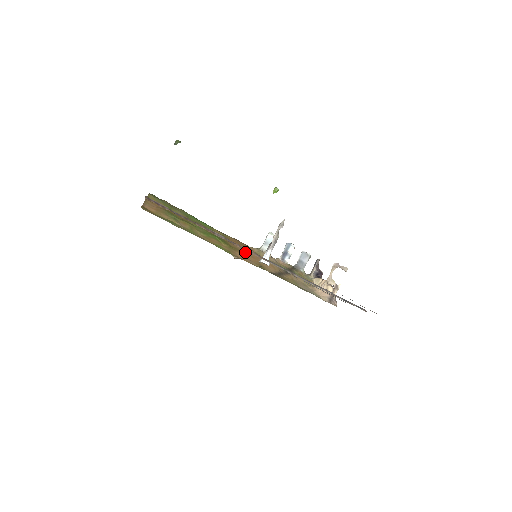
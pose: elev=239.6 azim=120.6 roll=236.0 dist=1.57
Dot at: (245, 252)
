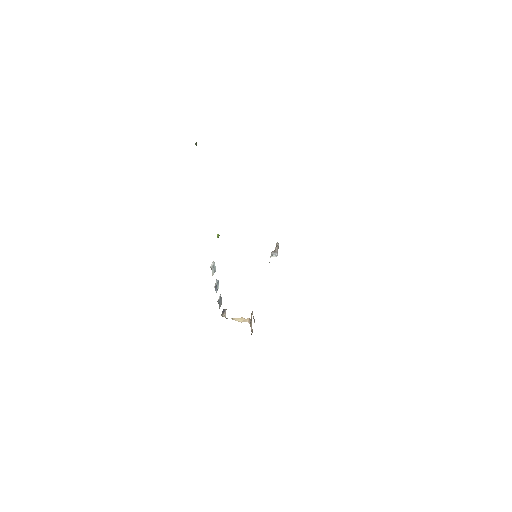
Dot at: occluded
